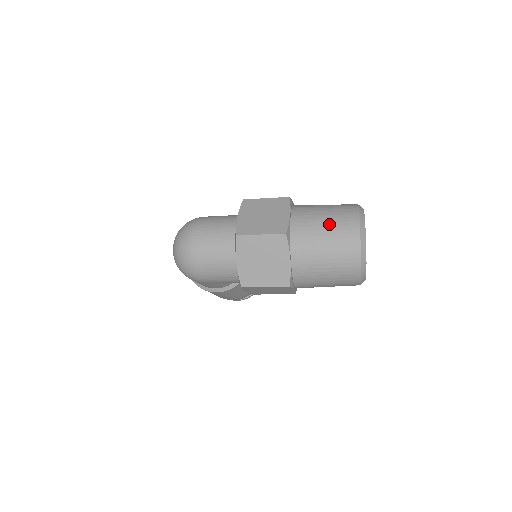
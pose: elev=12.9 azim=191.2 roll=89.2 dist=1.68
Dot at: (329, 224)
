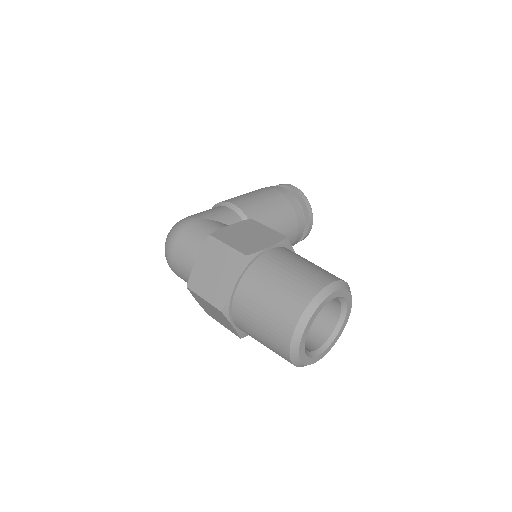
Dot at: (265, 318)
